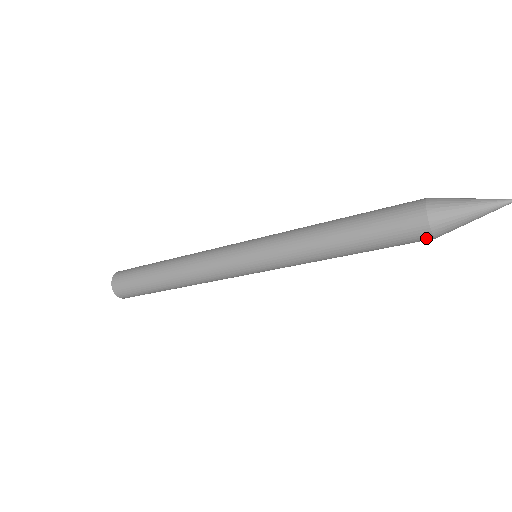
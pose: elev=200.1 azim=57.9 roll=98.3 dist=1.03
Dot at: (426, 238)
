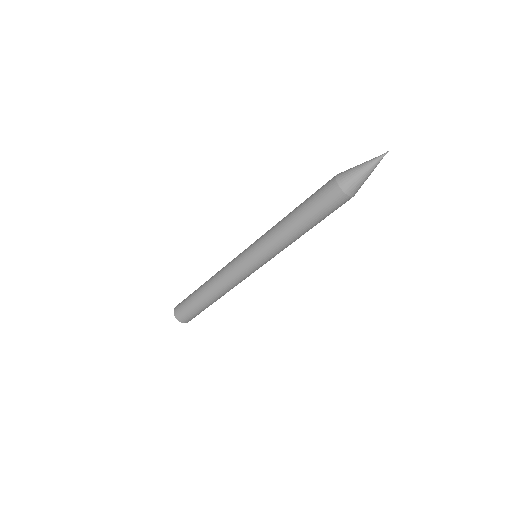
Dot at: (340, 195)
